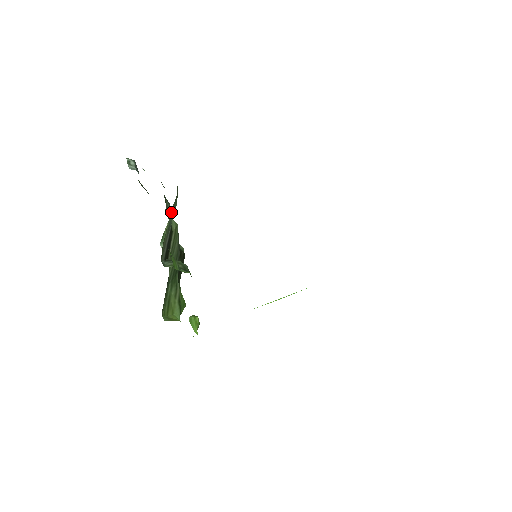
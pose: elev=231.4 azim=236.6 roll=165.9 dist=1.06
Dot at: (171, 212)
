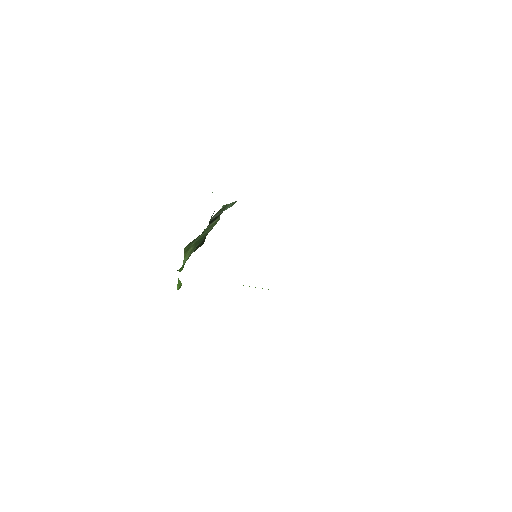
Dot at: (231, 204)
